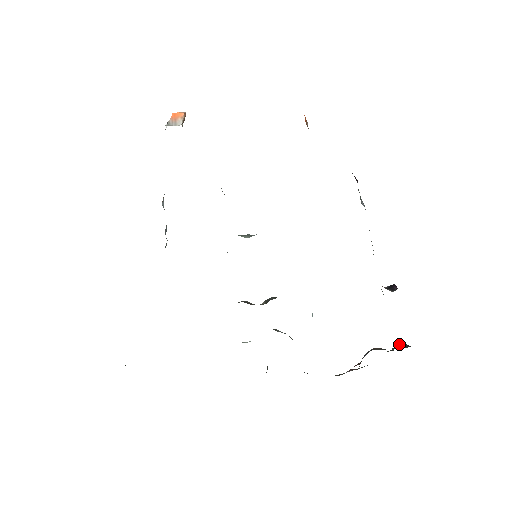
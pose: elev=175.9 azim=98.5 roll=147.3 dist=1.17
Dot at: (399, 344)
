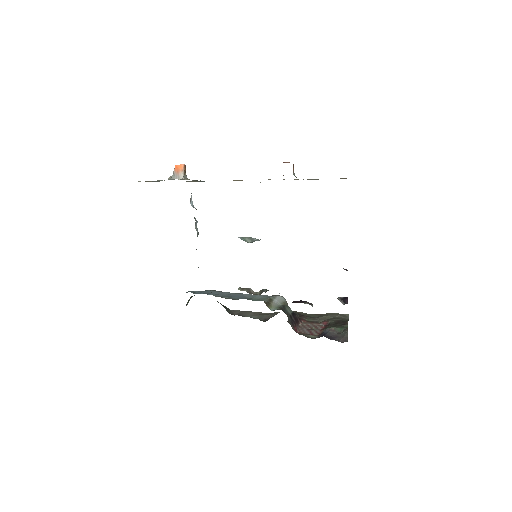
Dot at: (345, 332)
